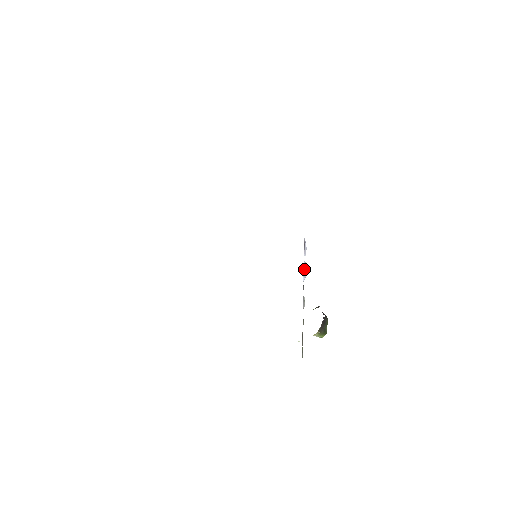
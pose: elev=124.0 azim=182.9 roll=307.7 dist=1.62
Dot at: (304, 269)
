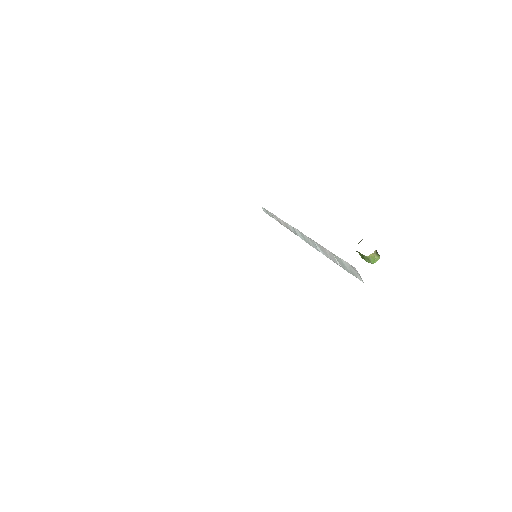
Dot at: occluded
